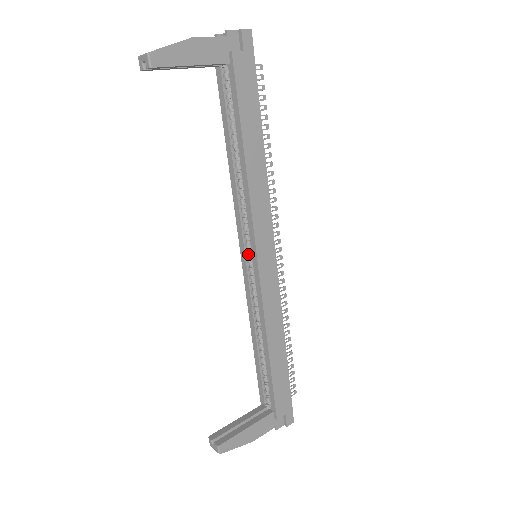
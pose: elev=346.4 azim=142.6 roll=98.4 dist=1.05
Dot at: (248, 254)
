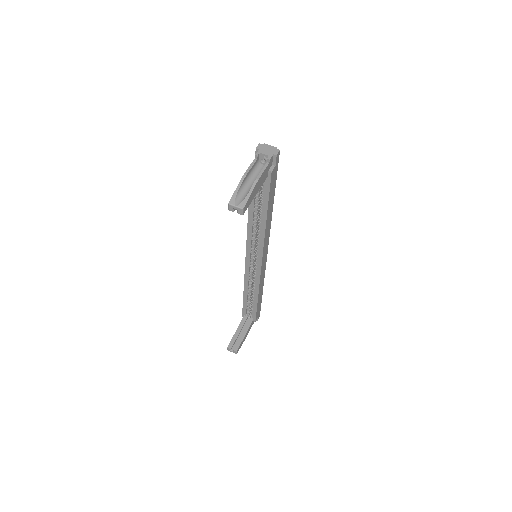
Dot at: (252, 257)
